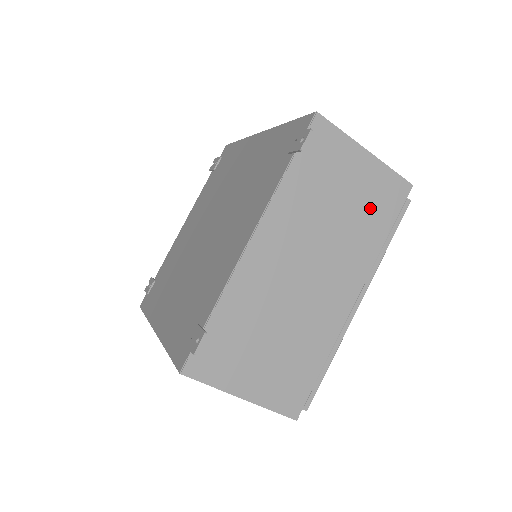
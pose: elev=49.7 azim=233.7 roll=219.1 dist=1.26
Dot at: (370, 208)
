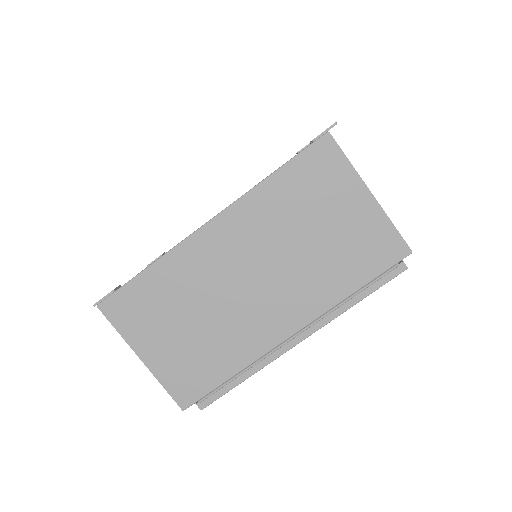
Dot at: occluded
